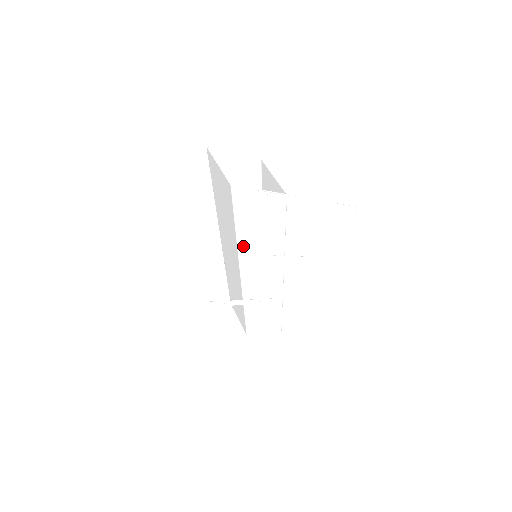
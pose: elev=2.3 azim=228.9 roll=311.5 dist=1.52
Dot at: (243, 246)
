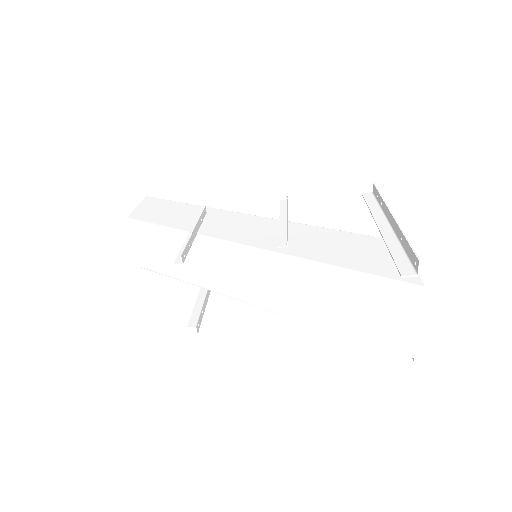
Dot at: occluded
